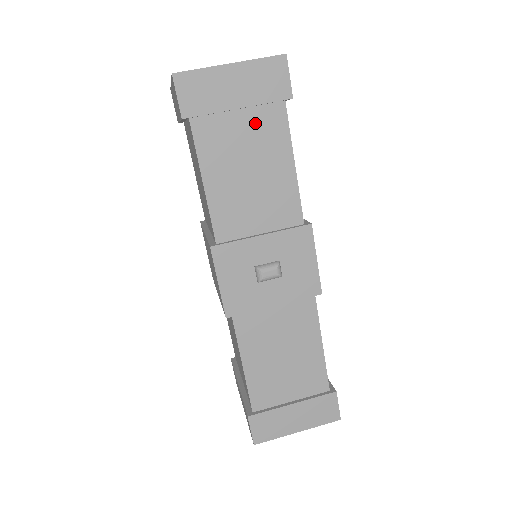
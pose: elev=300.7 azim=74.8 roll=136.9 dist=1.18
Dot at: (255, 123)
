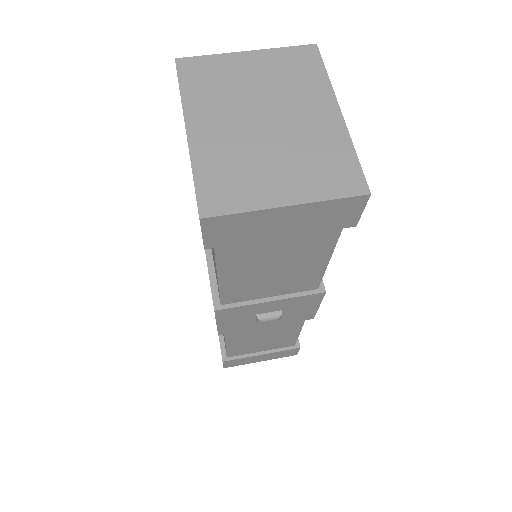
Dot at: (298, 240)
